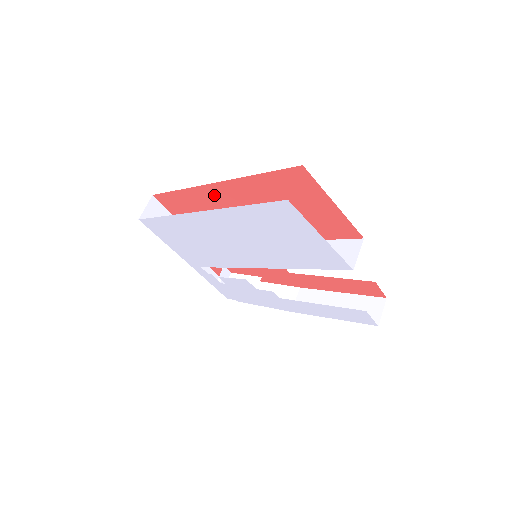
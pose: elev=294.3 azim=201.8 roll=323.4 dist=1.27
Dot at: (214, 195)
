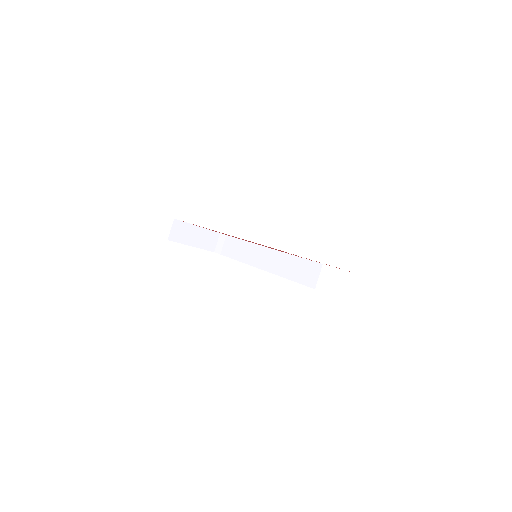
Dot at: occluded
